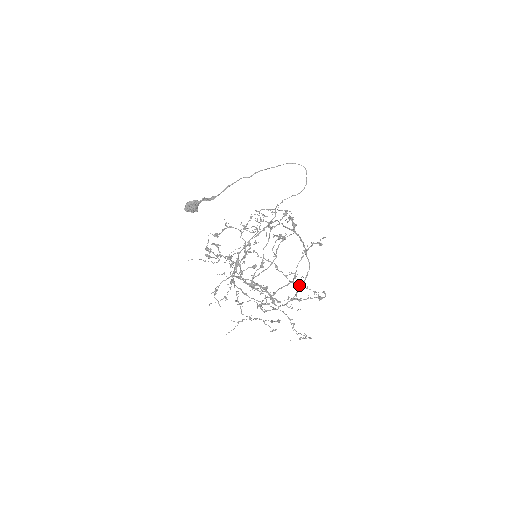
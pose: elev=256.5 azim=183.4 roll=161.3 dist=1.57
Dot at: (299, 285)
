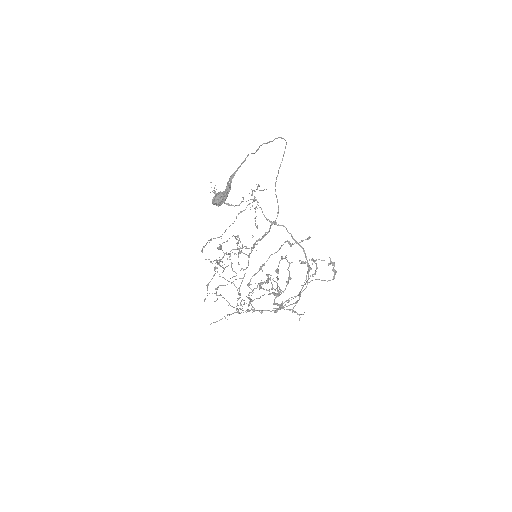
Dot at: occluded
